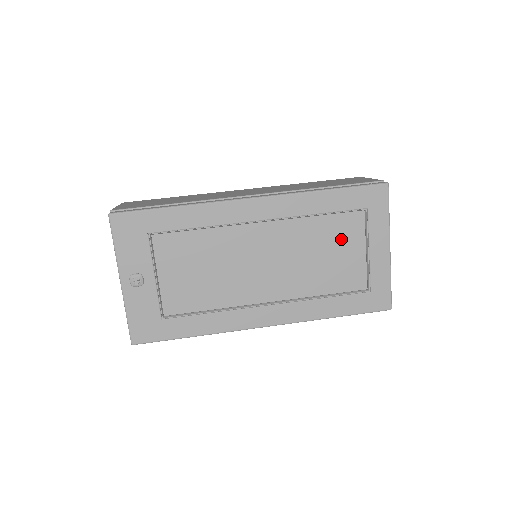
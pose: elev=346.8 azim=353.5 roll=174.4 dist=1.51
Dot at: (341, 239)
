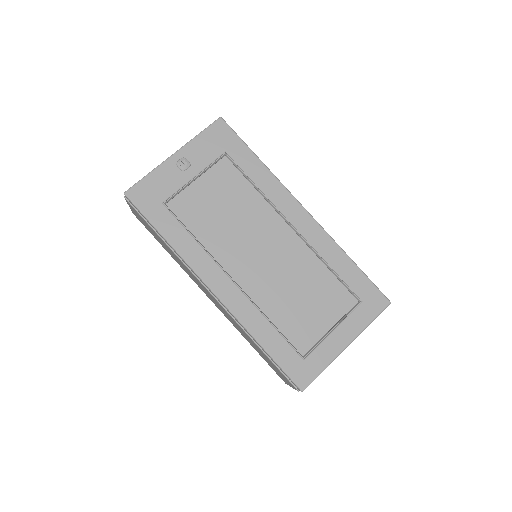
Dot at: (325, 301)
